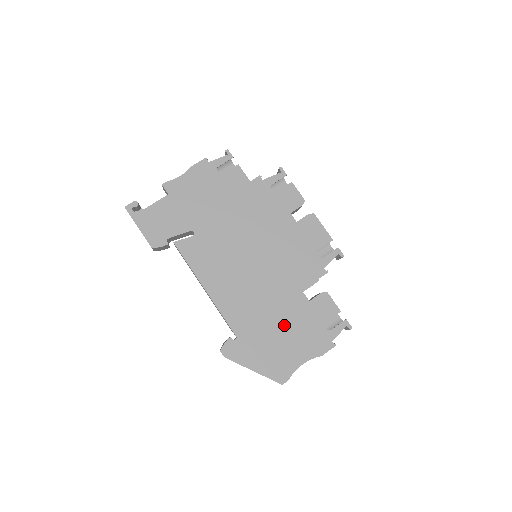
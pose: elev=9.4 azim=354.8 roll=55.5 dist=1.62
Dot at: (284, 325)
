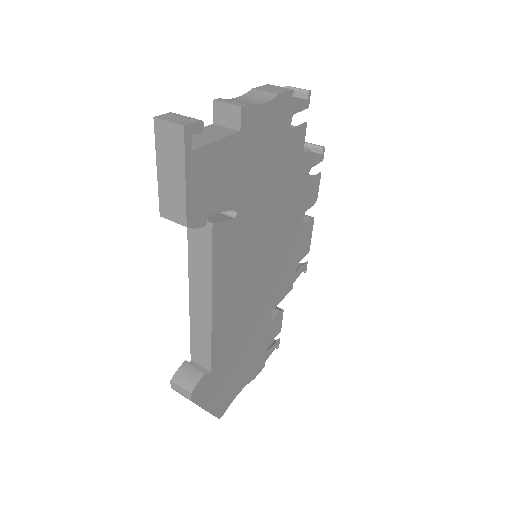
Dot at: (247, 350)
